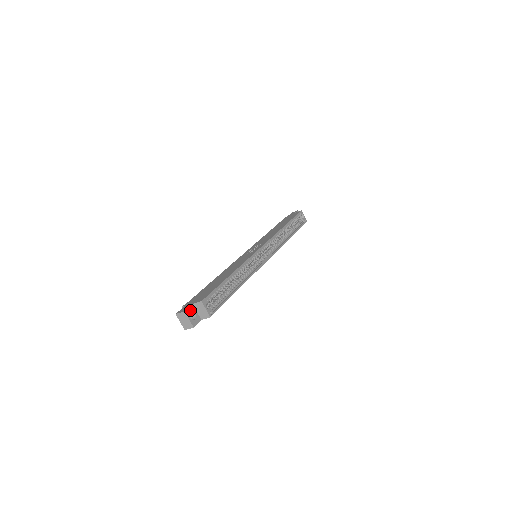
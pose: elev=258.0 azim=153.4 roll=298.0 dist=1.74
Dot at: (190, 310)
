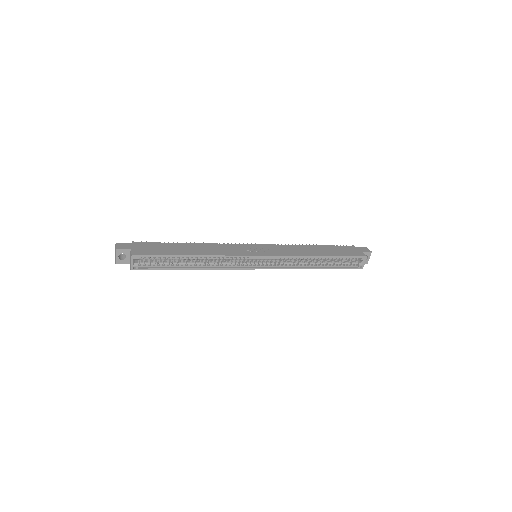
Dot at: (124, 251)
